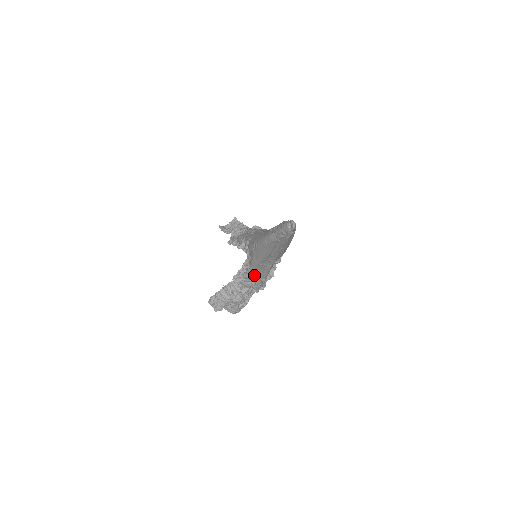
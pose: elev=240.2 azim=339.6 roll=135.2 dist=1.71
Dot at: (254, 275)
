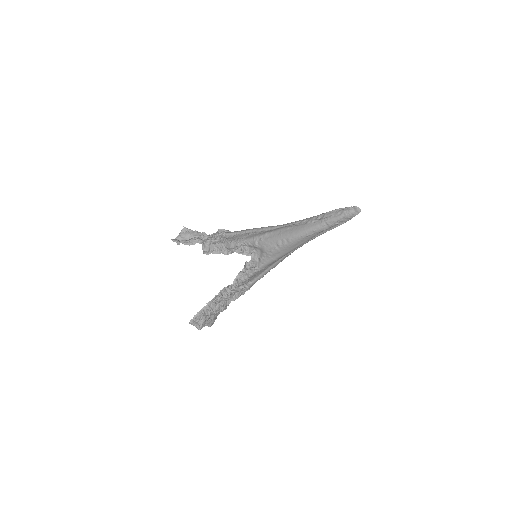
Dot at: (254, 276)
